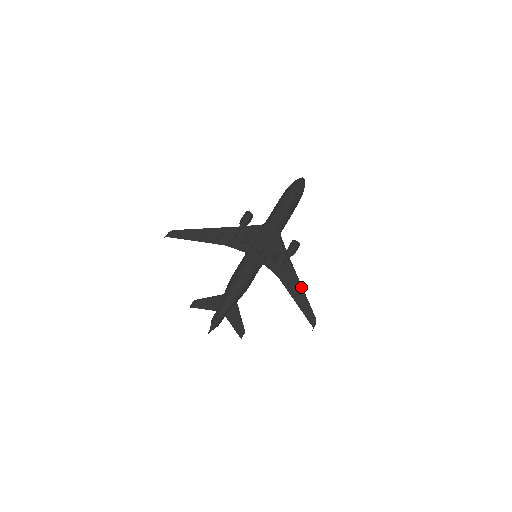
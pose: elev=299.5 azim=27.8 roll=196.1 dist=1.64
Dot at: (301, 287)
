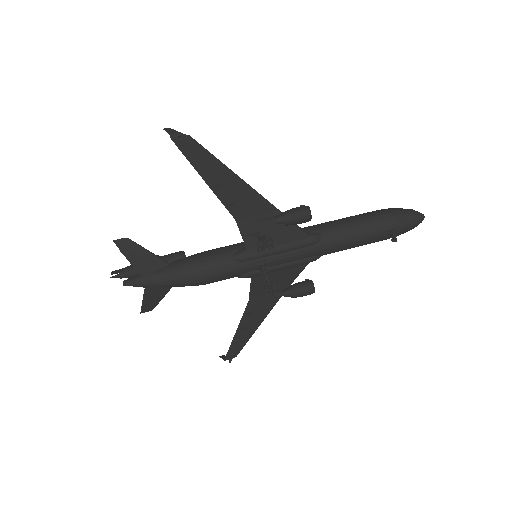
Dot at: (260, 323)
